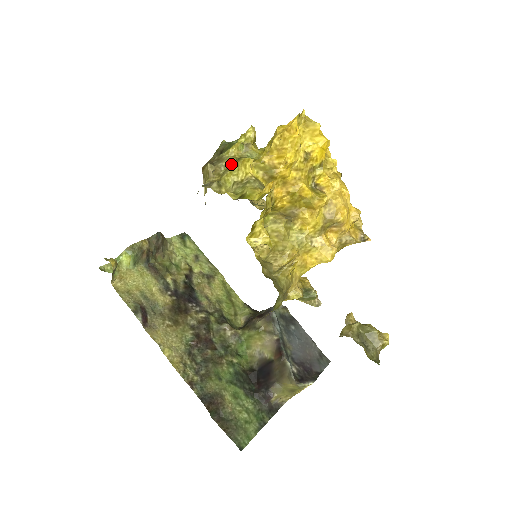
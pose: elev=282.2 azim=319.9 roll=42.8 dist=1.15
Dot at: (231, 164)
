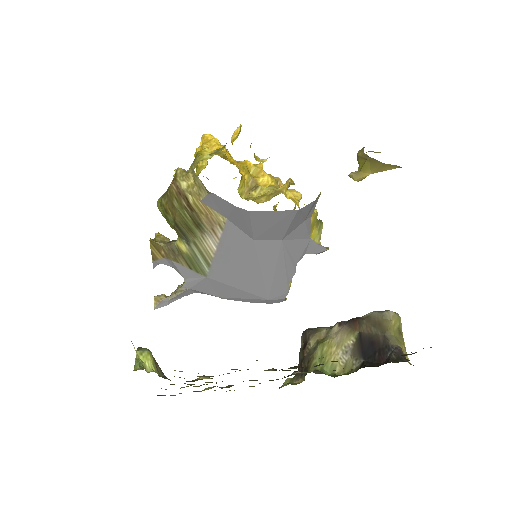
Dot at: occluded
